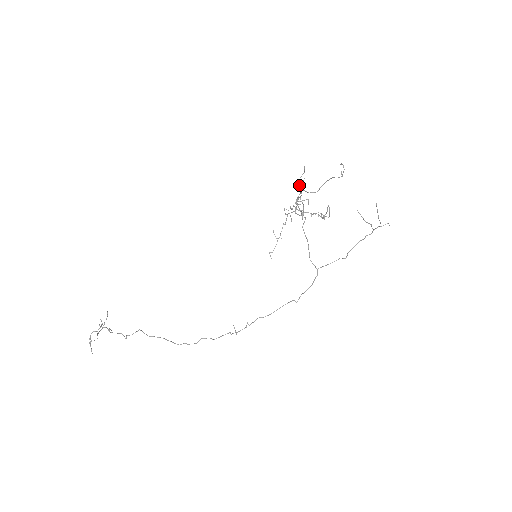
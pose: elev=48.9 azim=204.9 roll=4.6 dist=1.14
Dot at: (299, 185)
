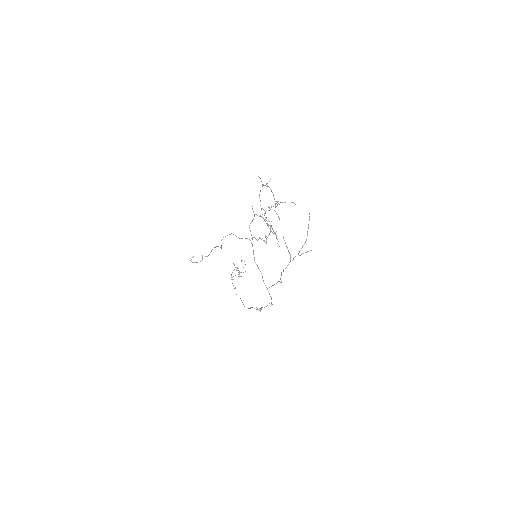
Dot at: occluded
